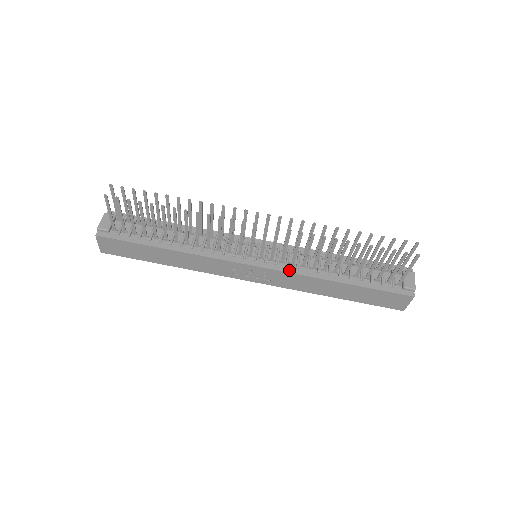
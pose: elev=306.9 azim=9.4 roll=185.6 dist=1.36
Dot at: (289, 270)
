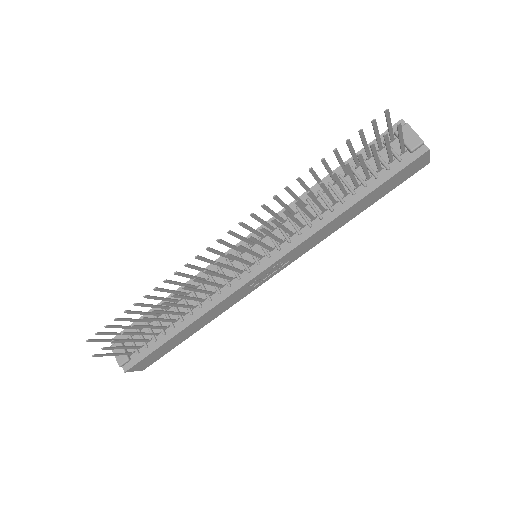
Dot at: (295, 244)
